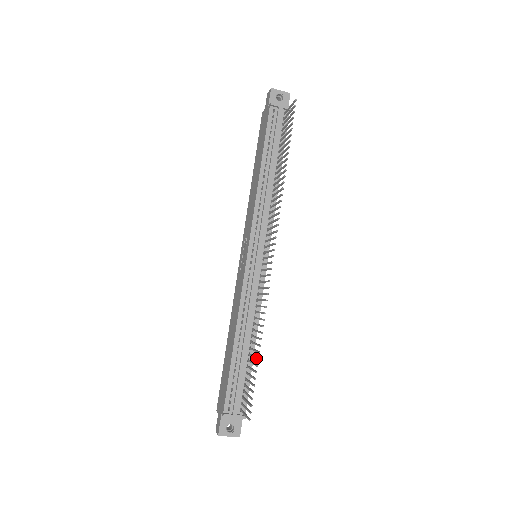
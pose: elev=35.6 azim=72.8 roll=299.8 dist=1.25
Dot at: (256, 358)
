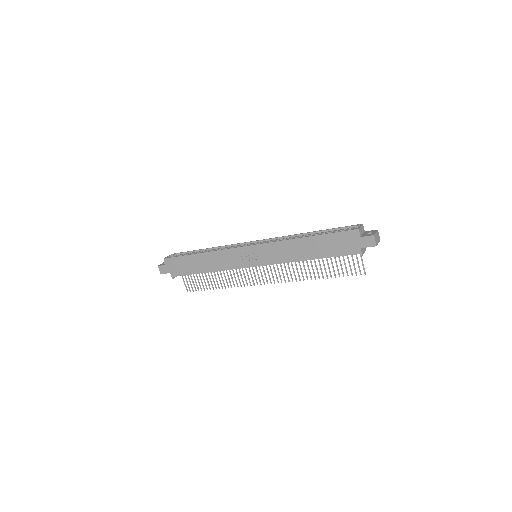
Dot at: (212, 287)
